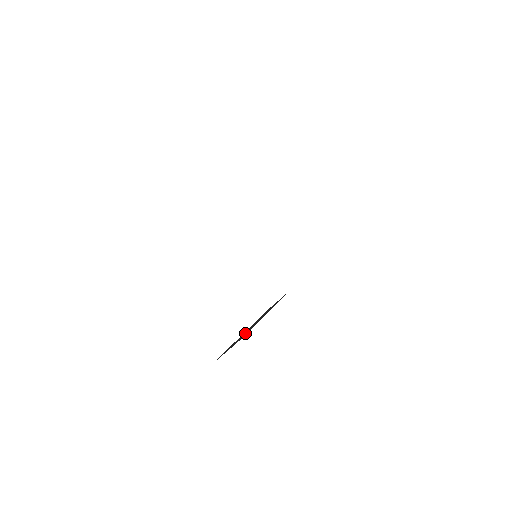
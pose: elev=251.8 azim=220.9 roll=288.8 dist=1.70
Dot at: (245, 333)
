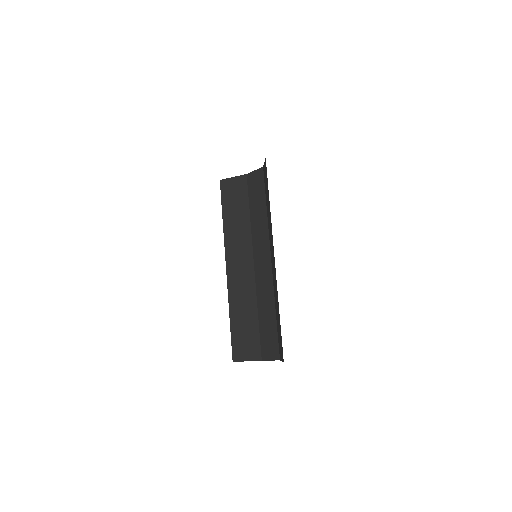
Dot at: (246, 319)
